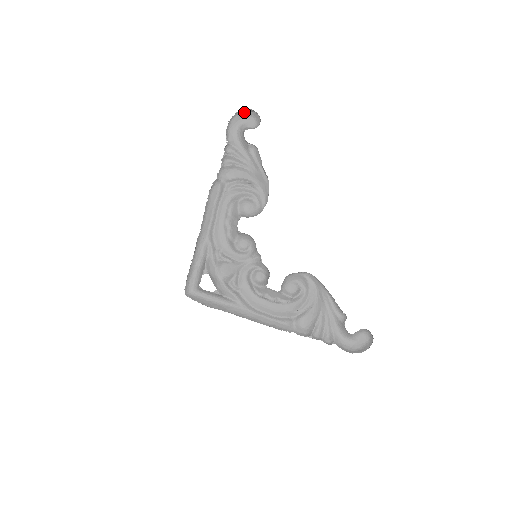
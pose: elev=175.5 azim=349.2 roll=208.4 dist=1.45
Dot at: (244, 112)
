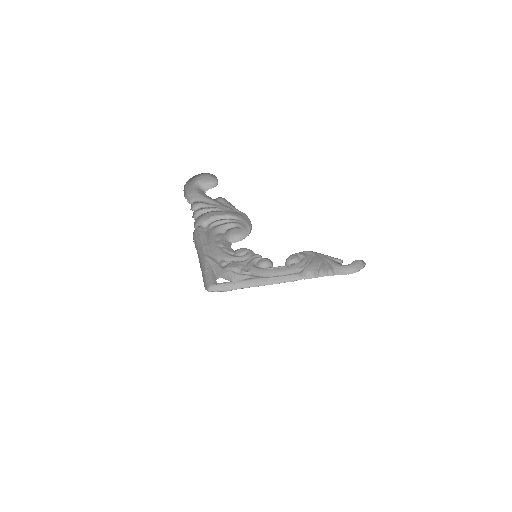
Dot at: (195, 176)
